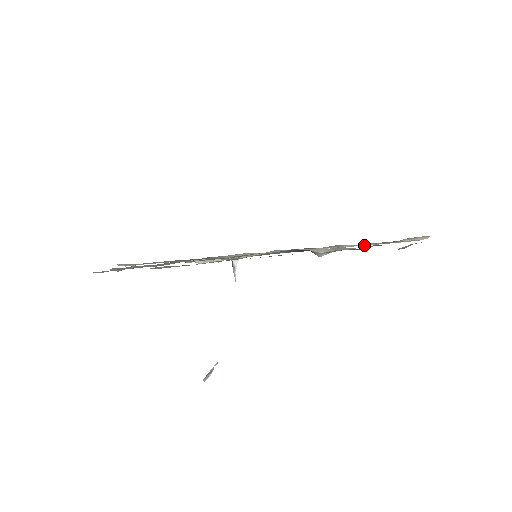
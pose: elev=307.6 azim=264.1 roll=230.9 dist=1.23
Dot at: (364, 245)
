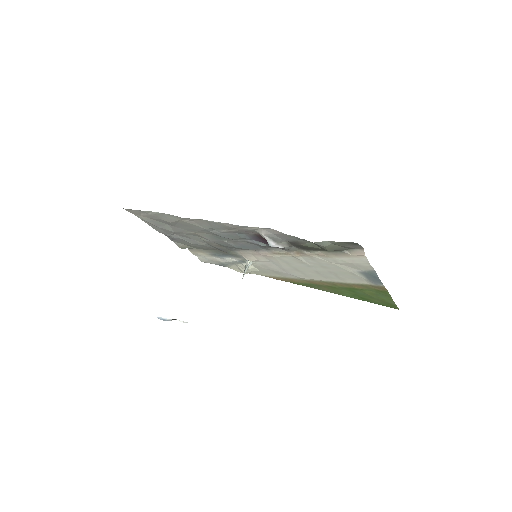
Dot at: (326, 260)
